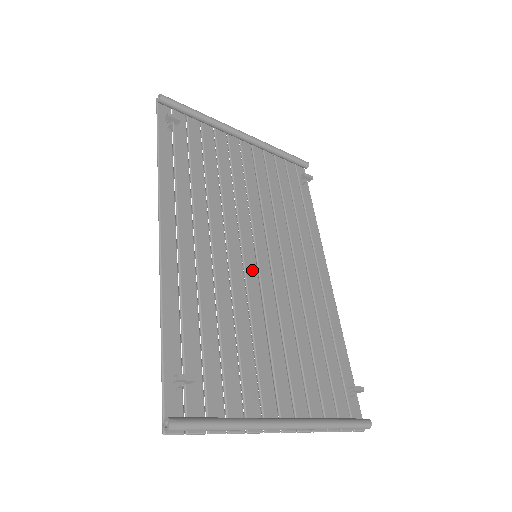
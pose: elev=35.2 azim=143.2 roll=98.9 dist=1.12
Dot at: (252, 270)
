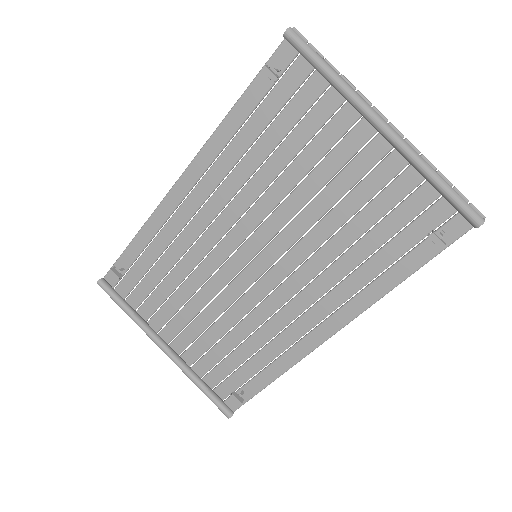
Dot at: (239, 262)
